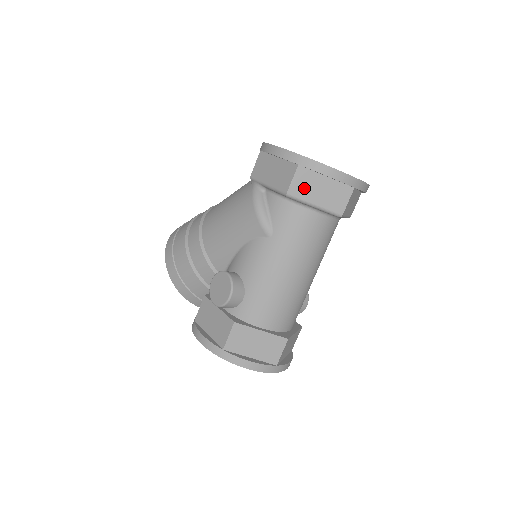
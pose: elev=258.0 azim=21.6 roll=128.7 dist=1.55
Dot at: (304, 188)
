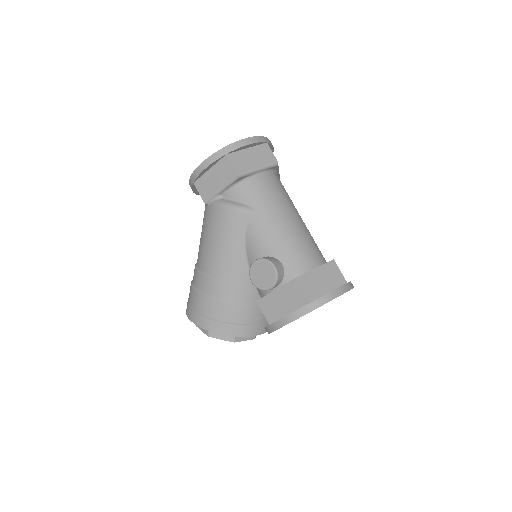
Dot at: (243, 164)
